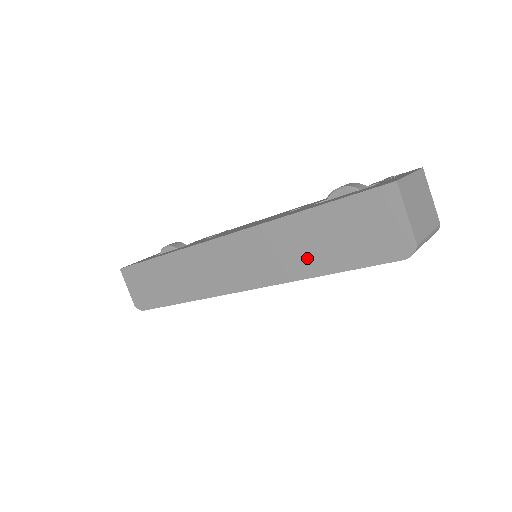
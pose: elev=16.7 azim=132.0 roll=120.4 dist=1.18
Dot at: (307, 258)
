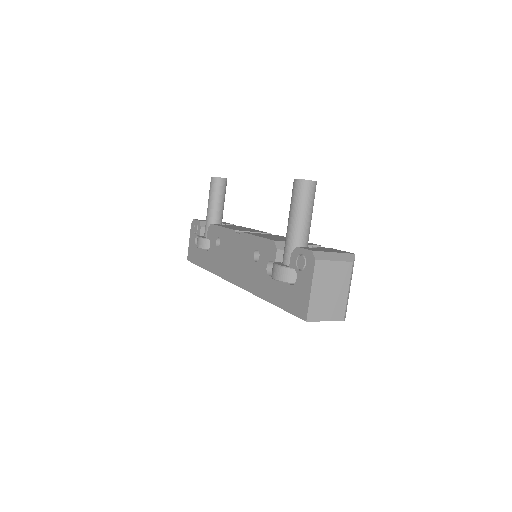
Dot at: occluded
